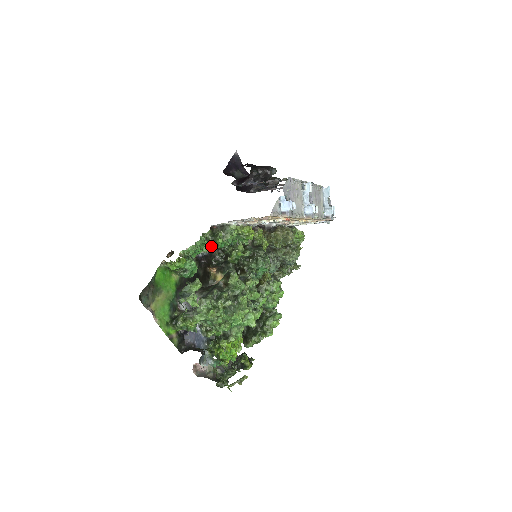
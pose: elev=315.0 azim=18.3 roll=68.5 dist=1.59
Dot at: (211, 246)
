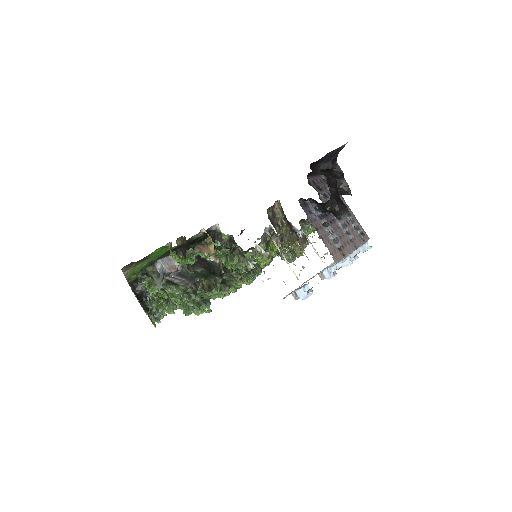
Dot at: (220, 258)
